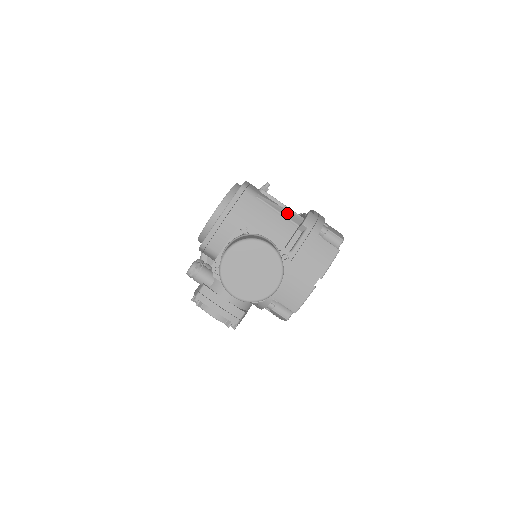
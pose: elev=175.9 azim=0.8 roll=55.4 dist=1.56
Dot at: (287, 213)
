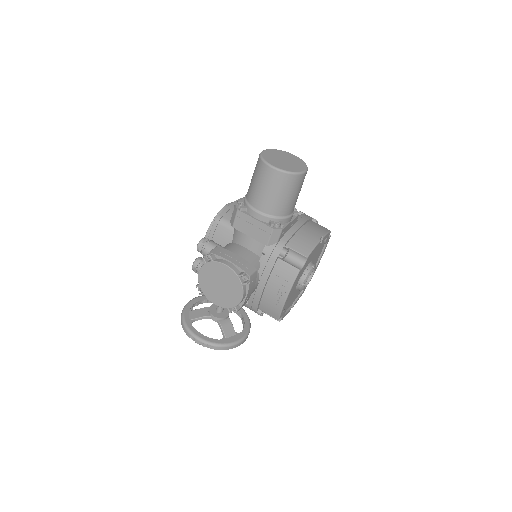
Dot at: occluded
